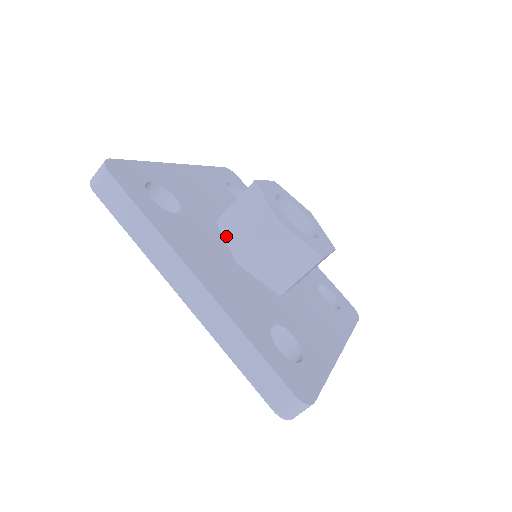
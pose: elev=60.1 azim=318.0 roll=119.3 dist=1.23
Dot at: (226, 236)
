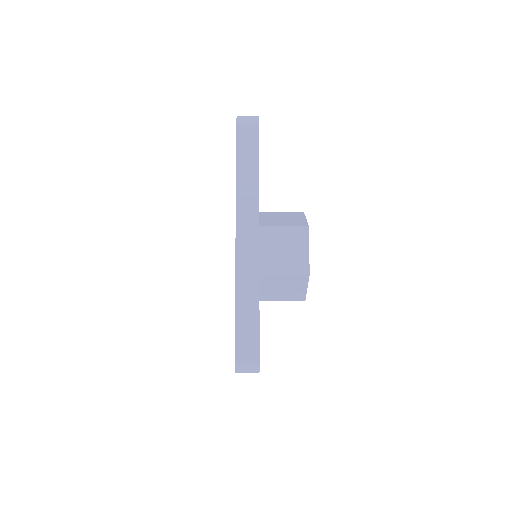
Dot at: (261, 287)
